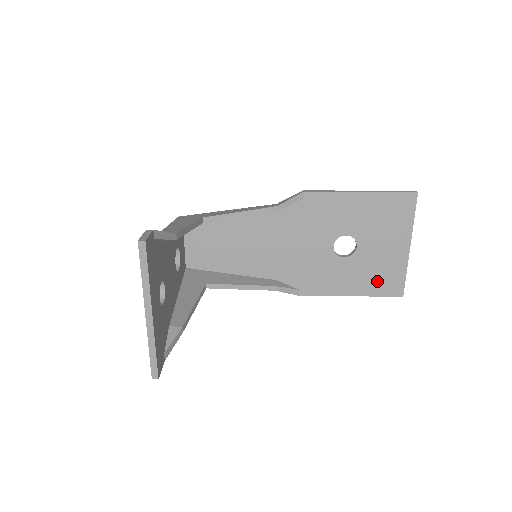
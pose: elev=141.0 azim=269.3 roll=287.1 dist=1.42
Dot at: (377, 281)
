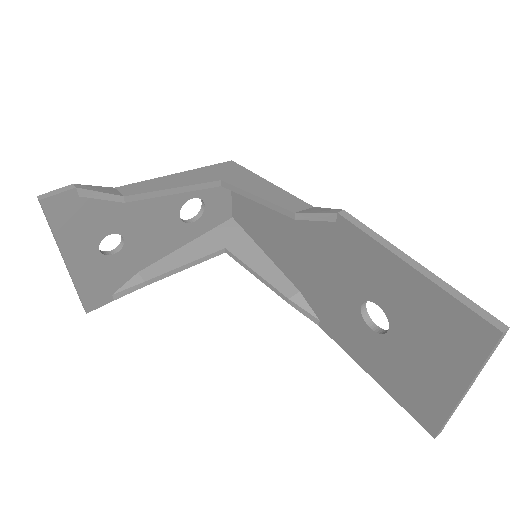
Dot at: (405, 390)
